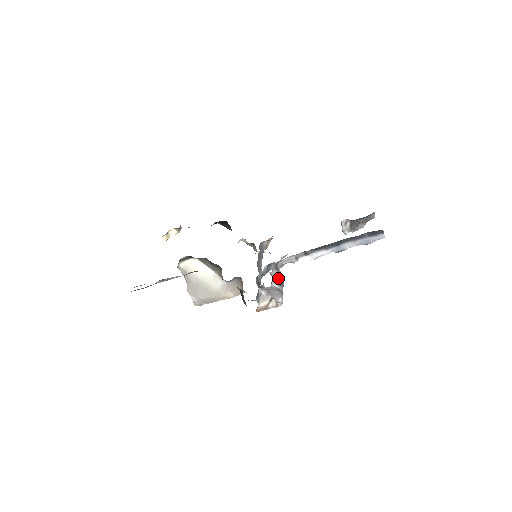
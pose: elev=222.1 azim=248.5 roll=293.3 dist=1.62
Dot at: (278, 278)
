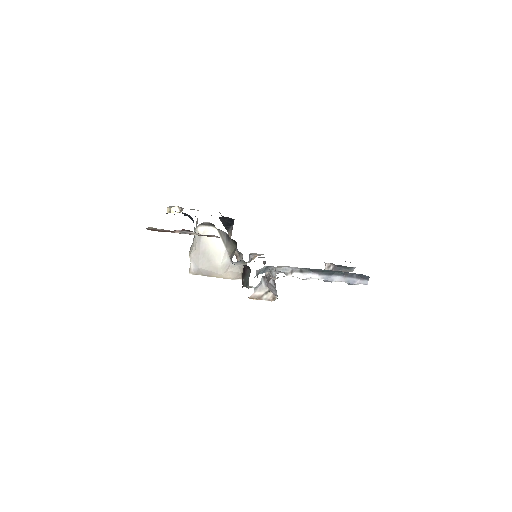
Dot at: occluded
